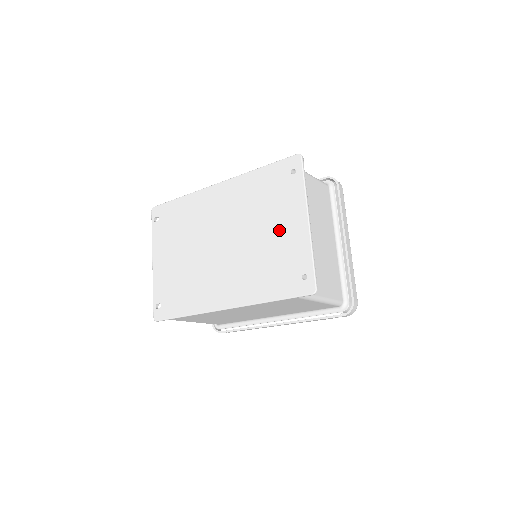
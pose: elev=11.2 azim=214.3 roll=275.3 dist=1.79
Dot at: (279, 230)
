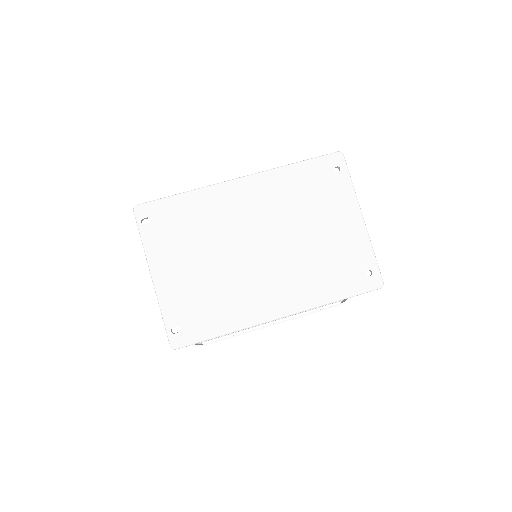
Dot at: (333, 229)
